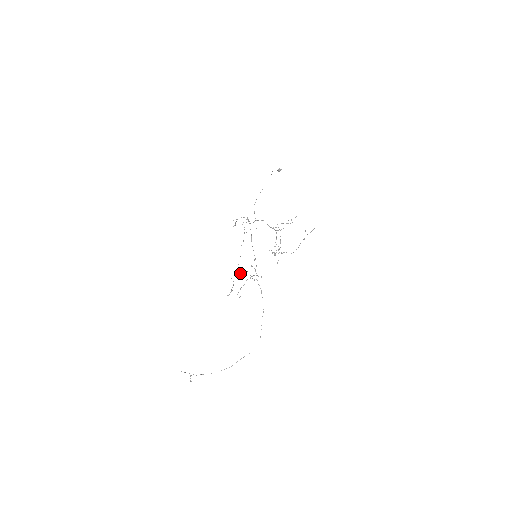
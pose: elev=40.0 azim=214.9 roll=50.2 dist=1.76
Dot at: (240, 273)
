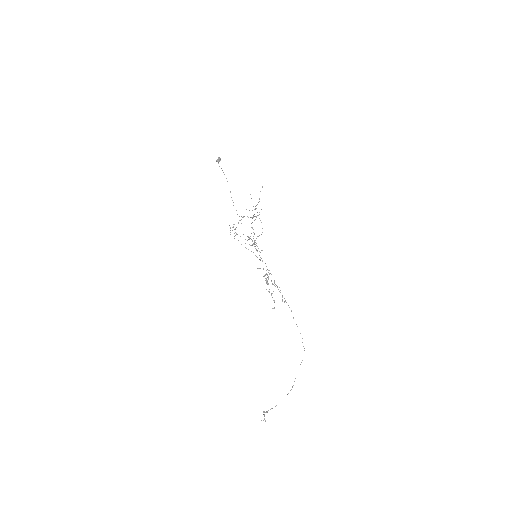
Dot at: (266, 280)
